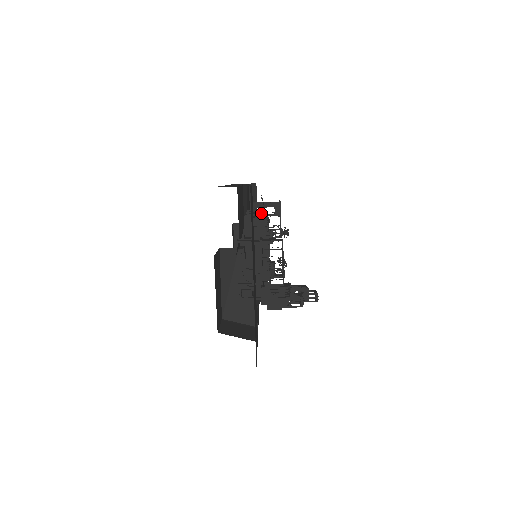
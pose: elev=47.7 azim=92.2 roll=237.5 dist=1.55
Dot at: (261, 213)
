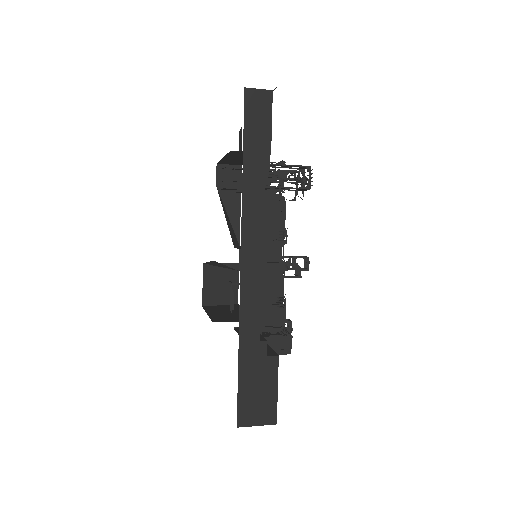
Dot at: (278, 307)
